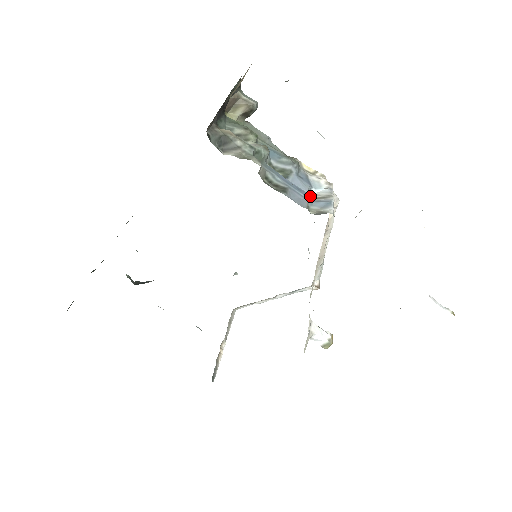
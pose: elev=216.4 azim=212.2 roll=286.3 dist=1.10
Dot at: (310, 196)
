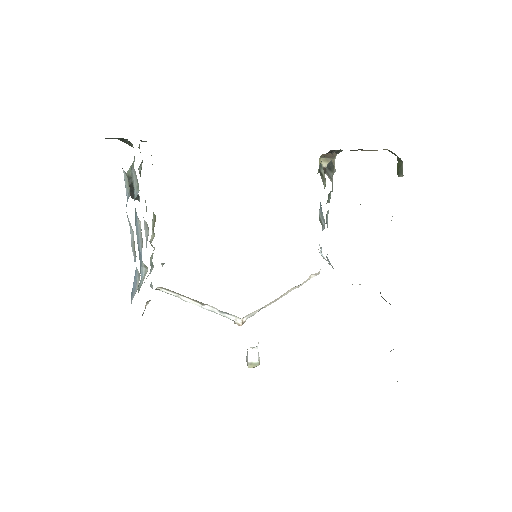
Dot at: occluded
